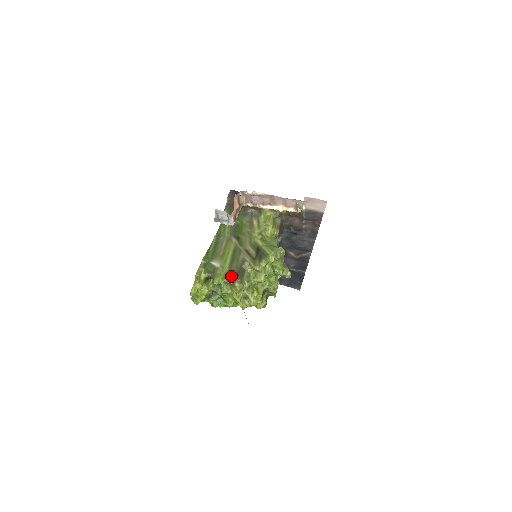
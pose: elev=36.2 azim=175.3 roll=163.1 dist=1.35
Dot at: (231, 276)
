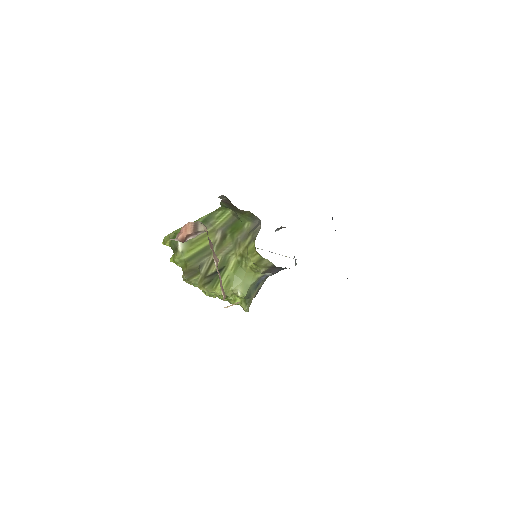
Dot at: (184, 267)
